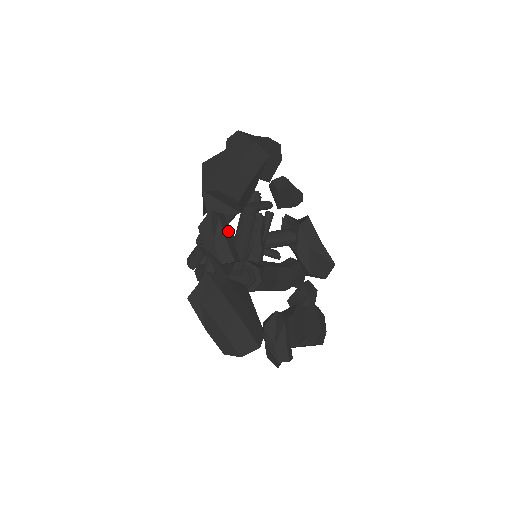
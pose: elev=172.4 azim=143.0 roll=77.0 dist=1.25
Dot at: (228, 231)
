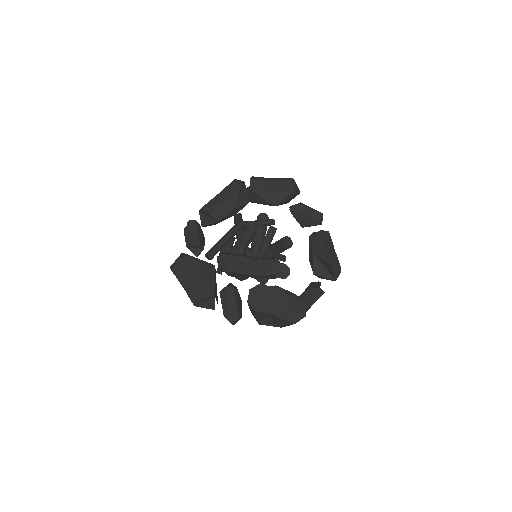
Dot at: (195, 229)
